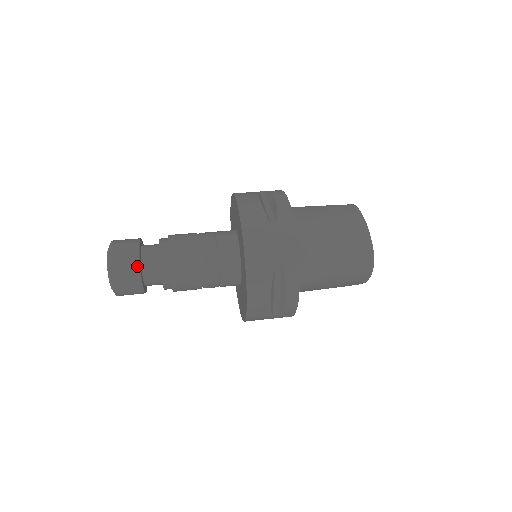
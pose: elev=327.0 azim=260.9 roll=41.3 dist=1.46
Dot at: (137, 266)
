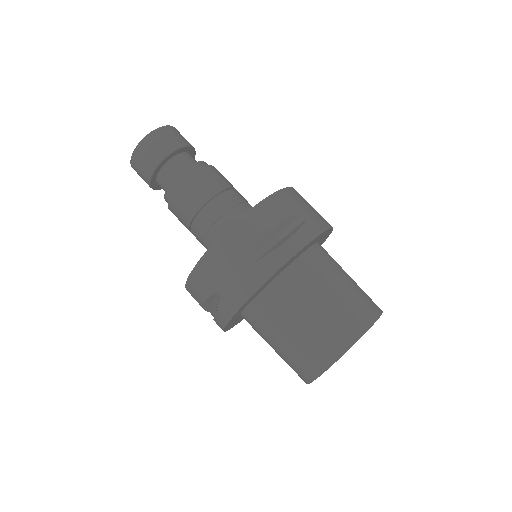
Dot at: (152, 169)
